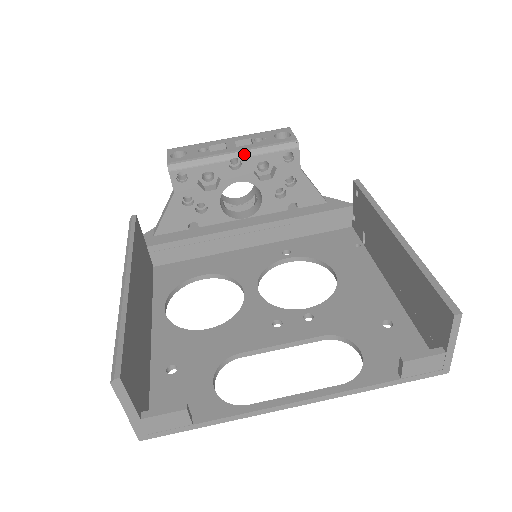
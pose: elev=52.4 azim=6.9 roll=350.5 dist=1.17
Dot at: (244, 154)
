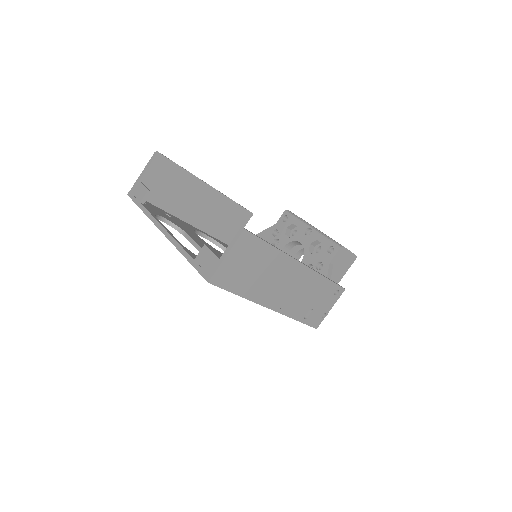
Dot at: (316, 230)
